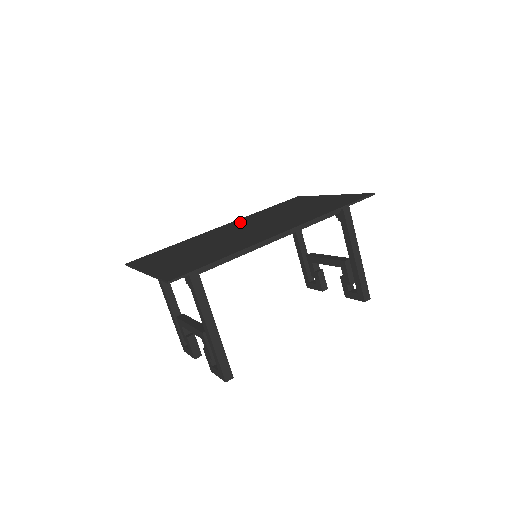
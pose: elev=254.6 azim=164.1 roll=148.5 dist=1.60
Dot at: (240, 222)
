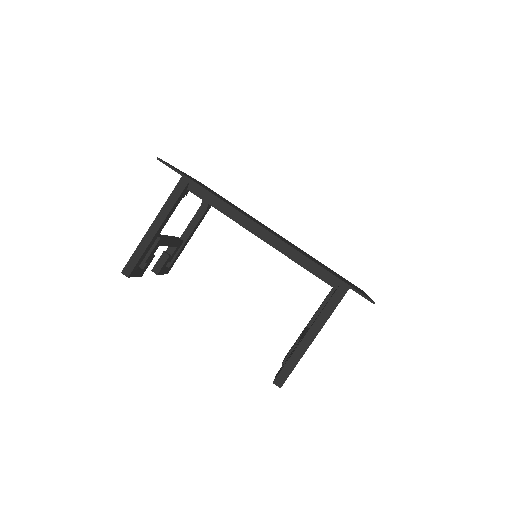
Dot at: occluded
